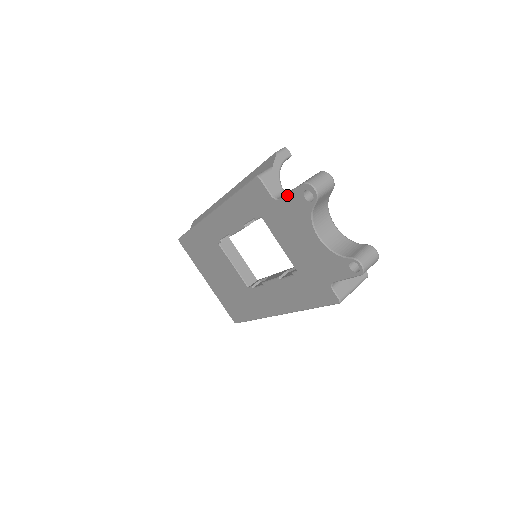
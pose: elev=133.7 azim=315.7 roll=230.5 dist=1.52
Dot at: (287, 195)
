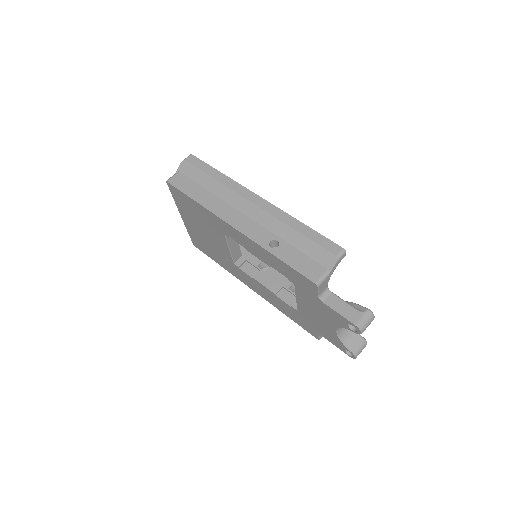
Dot at: (334, 310)
